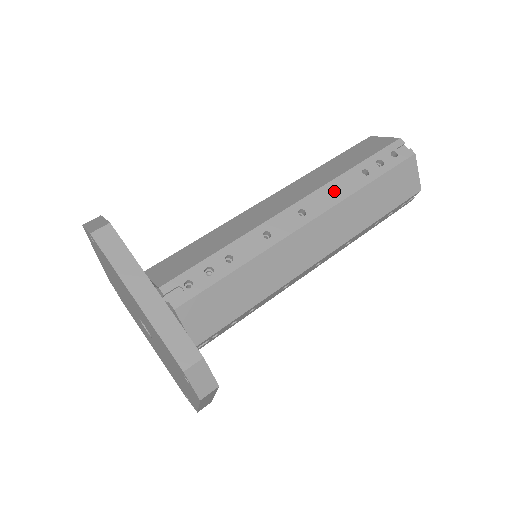
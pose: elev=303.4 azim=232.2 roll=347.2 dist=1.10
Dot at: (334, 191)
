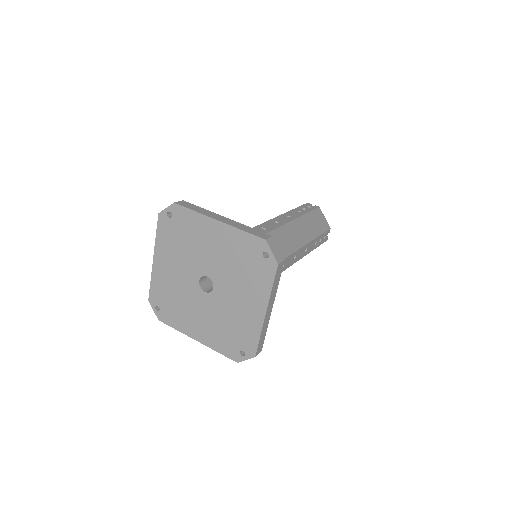
Dot at: occluded
